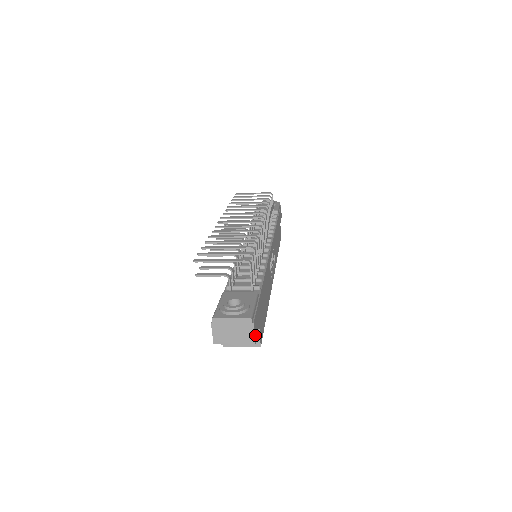
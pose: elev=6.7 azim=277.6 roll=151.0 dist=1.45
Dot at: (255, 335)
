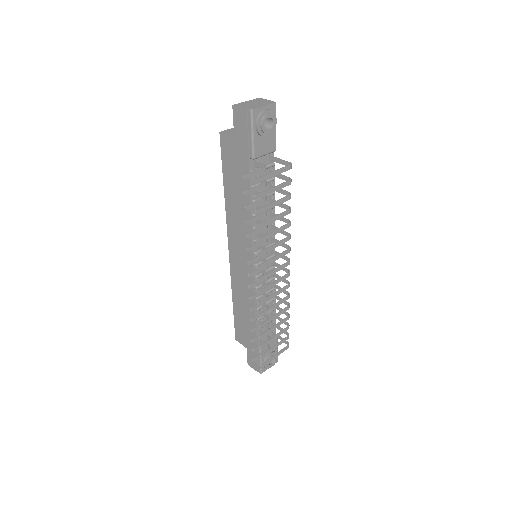
Dot at: occluded
